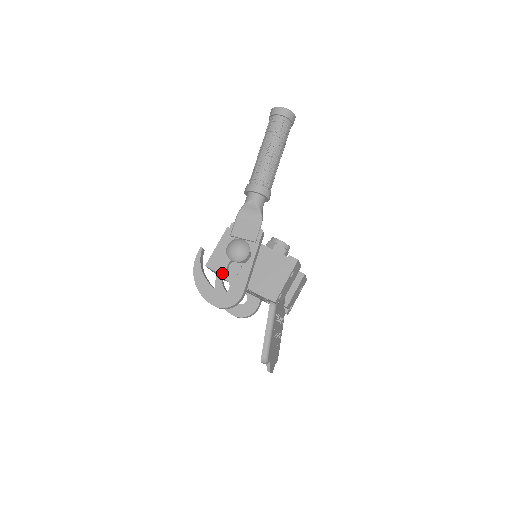
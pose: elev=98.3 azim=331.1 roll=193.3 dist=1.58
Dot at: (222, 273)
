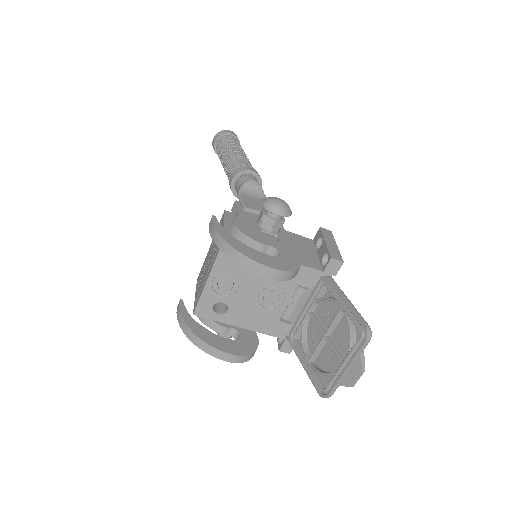
Dot at: (260, 239)
